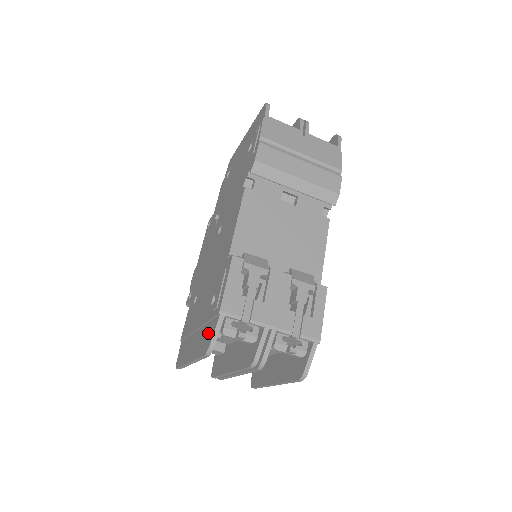
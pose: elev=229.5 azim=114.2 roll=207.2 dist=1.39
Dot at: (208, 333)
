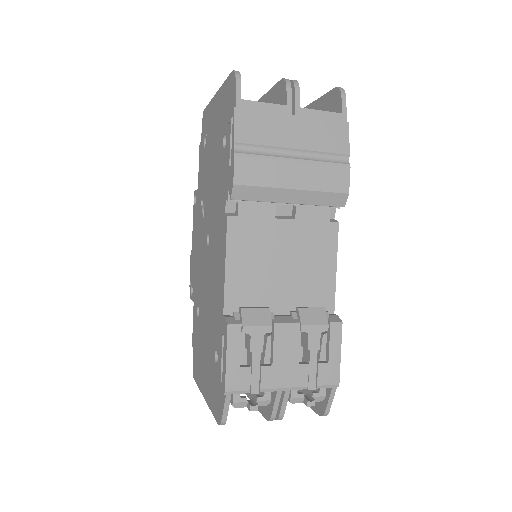
Dot at: (217, 399)
